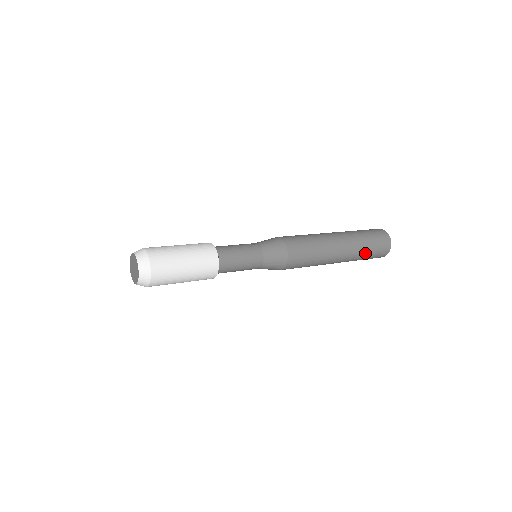
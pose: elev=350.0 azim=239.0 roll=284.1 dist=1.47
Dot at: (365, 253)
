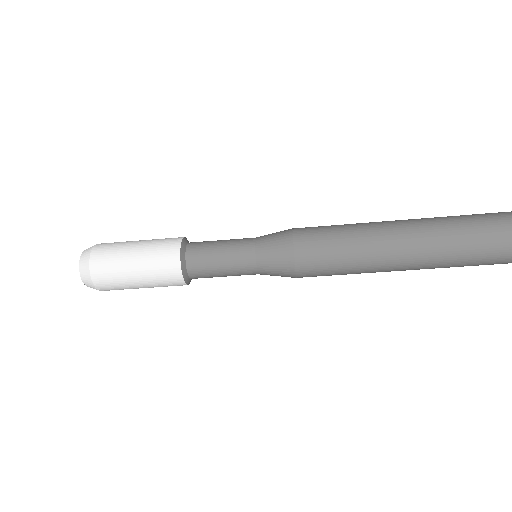
Dot at: (463, 244)
